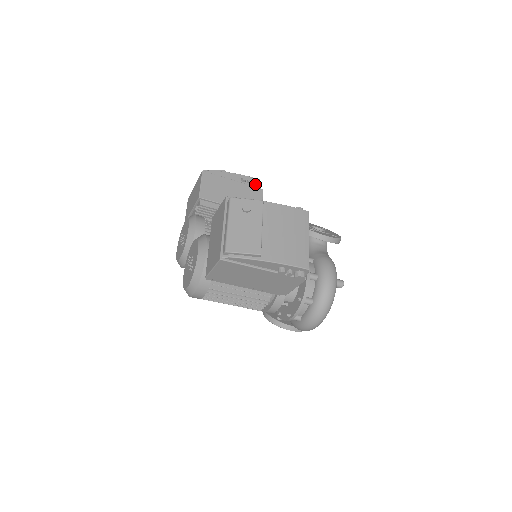
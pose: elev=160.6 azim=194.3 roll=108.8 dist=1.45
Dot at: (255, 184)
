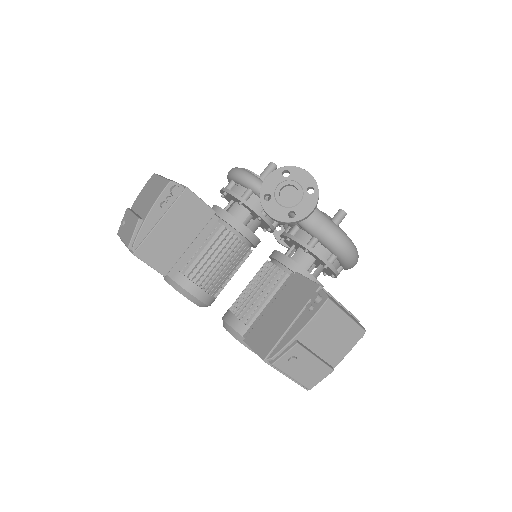
Dot at: (178, 197)
